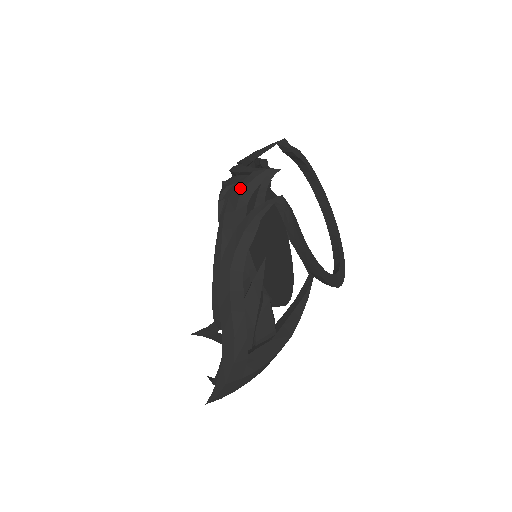
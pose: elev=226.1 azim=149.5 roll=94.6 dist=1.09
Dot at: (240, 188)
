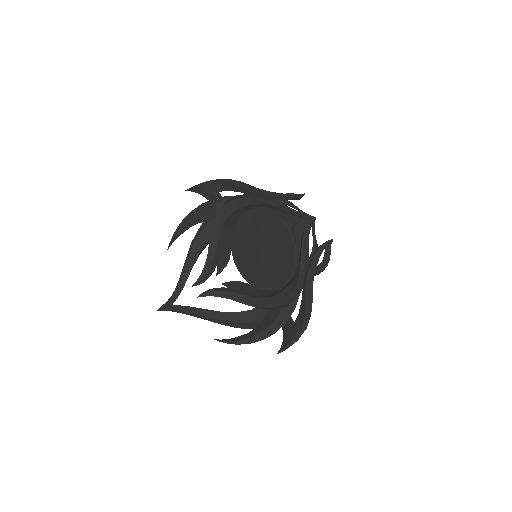
Dot at: (308, 229)
